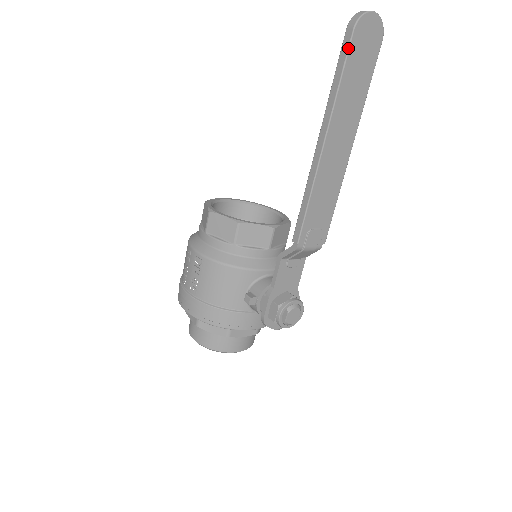
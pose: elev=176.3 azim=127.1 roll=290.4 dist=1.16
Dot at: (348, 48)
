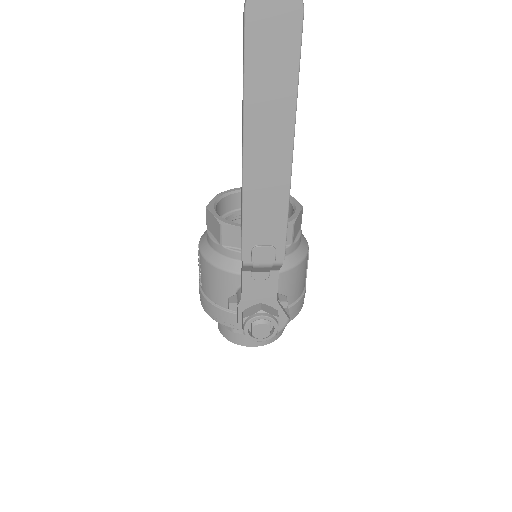
Dot at: (244, 35)
